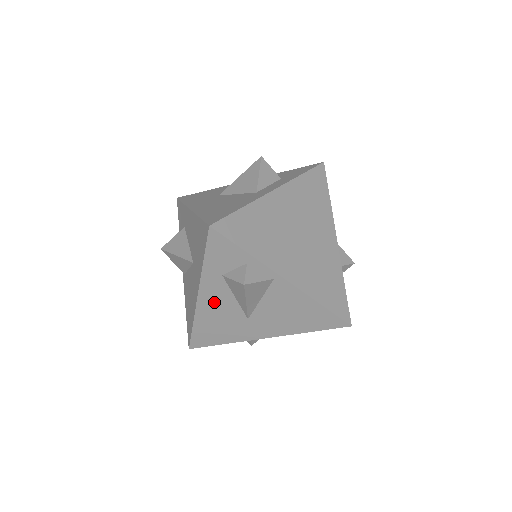
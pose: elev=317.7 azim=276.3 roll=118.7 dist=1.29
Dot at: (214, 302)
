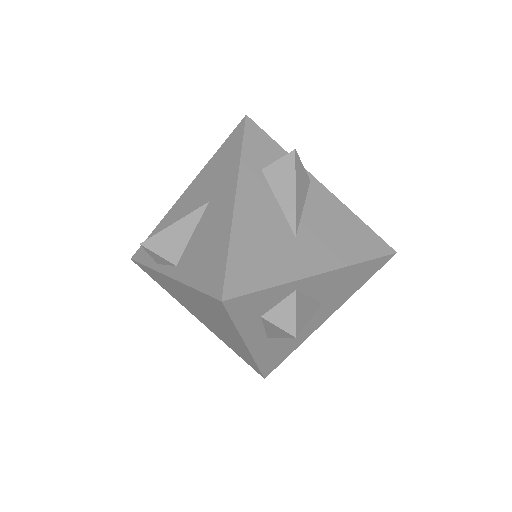
Dot at: (255, 207)
